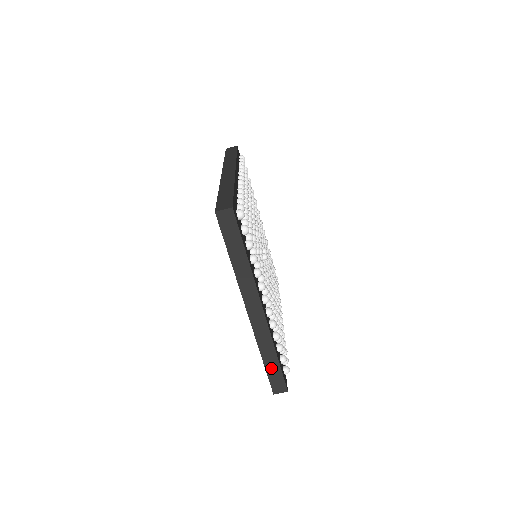
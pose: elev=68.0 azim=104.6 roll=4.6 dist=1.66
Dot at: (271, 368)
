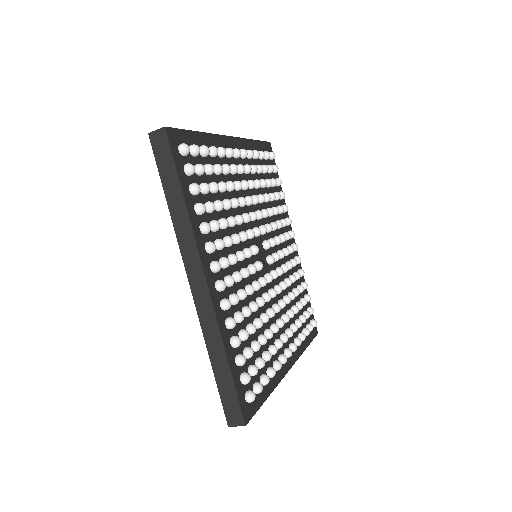
Dot at: occluded
